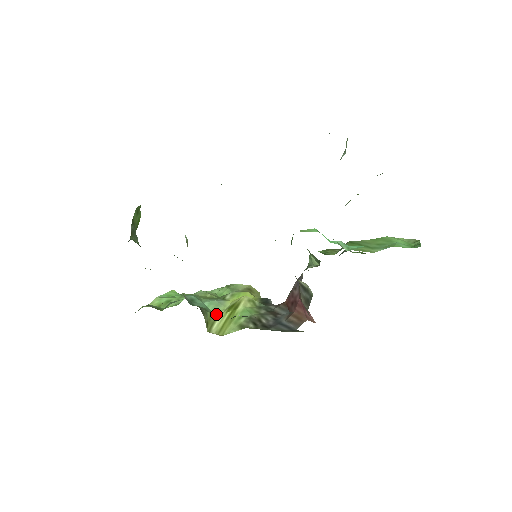
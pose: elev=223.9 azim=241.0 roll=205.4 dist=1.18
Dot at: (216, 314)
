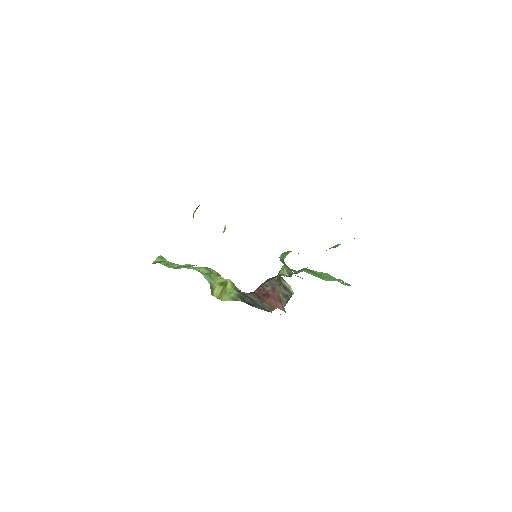
Dot at: (213, 285)
